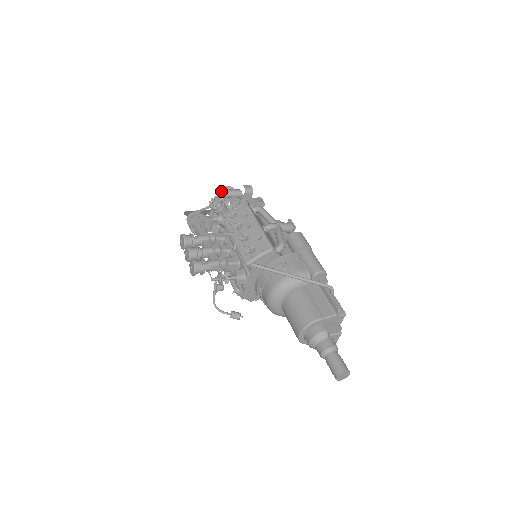
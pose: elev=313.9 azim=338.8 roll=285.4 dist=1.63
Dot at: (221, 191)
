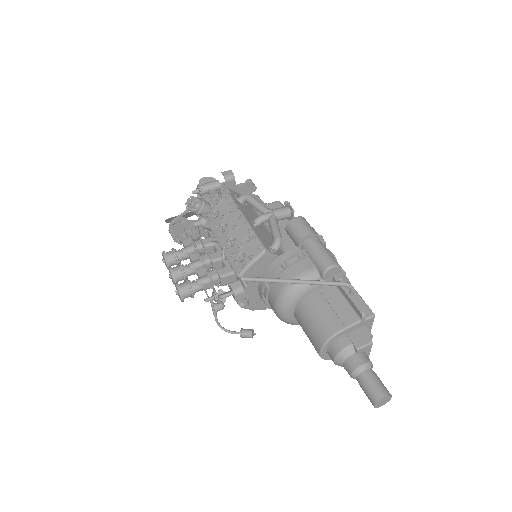
Dot at: occluded
